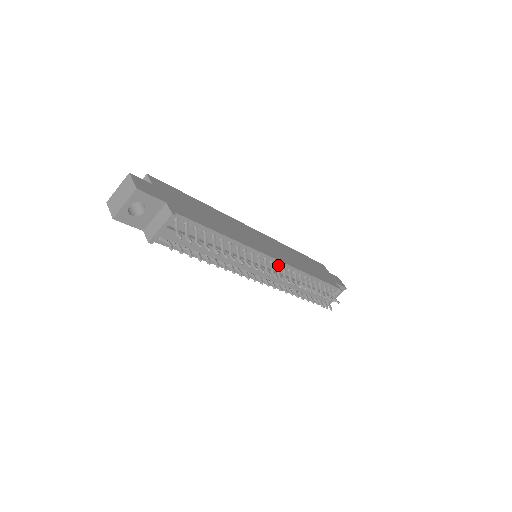
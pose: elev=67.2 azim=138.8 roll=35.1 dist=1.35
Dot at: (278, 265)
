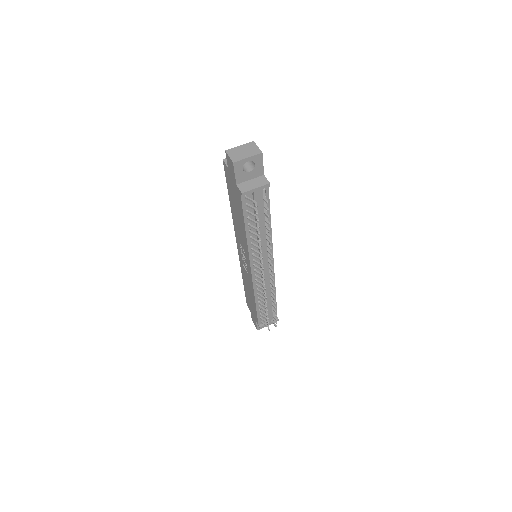
Dot at: occluded
